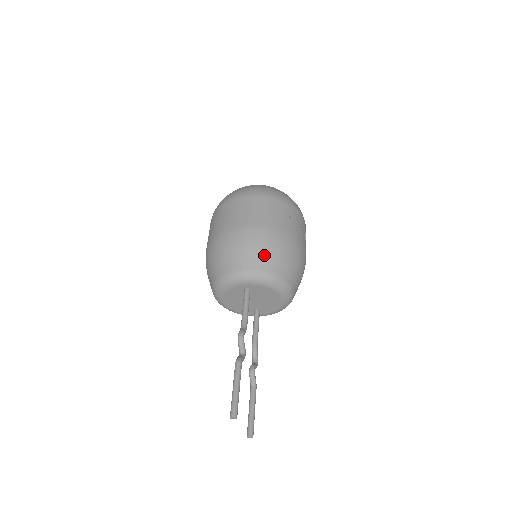
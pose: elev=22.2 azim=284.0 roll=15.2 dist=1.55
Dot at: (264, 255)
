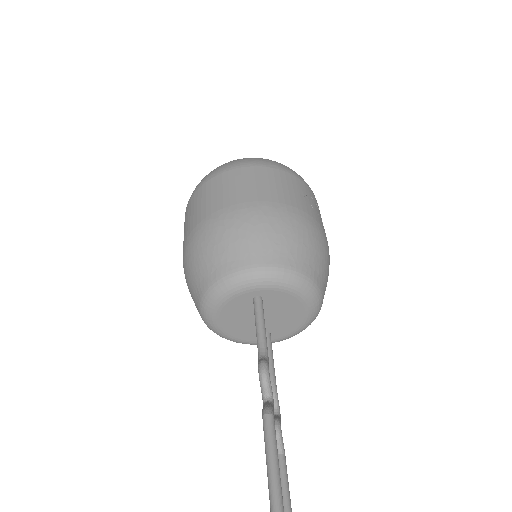
Dot at: (282, 243)
